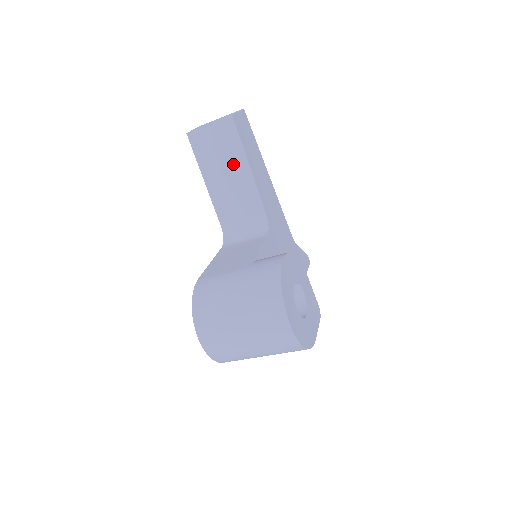
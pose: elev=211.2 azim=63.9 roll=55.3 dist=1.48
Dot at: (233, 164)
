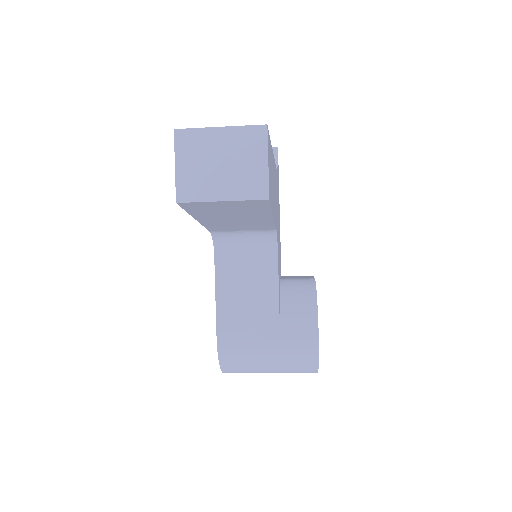
Dot at: (249, 216)
